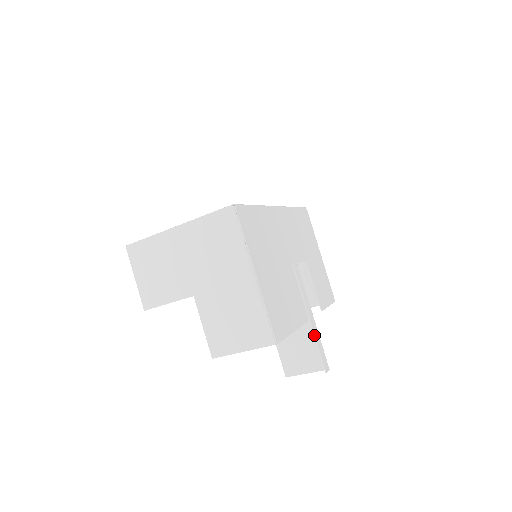
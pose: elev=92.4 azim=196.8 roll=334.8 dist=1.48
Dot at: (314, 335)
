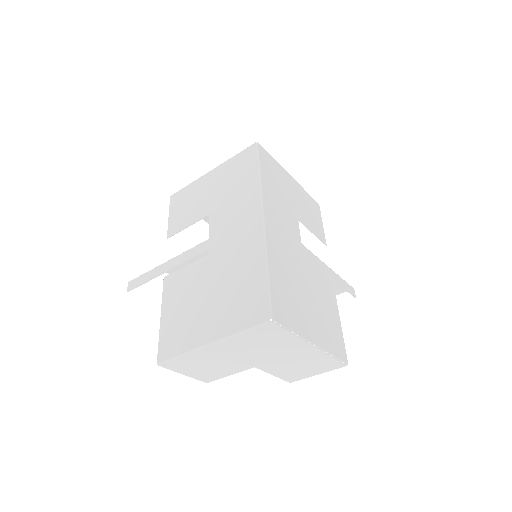
Dot at: occluded
